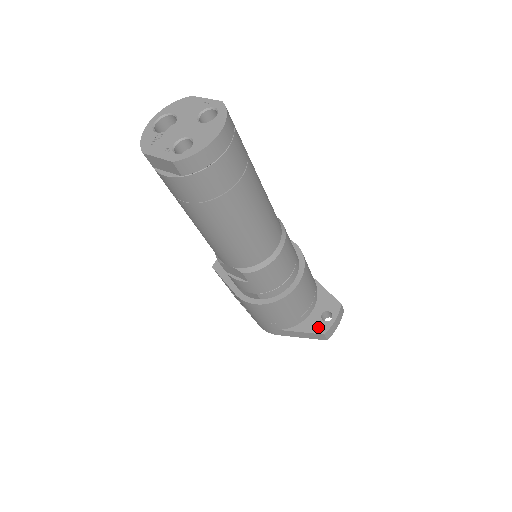
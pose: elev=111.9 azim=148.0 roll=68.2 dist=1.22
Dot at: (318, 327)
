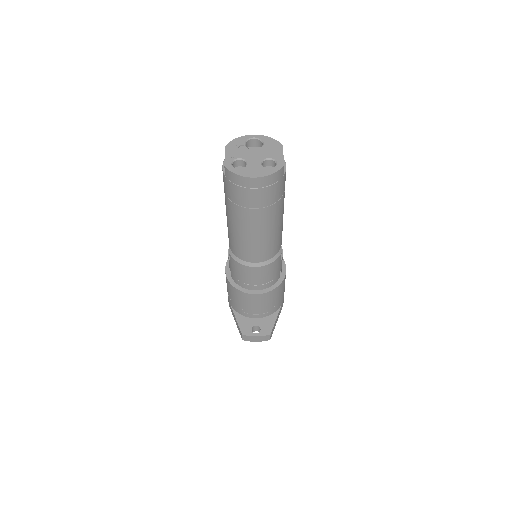
Dot at: (245, 328)
